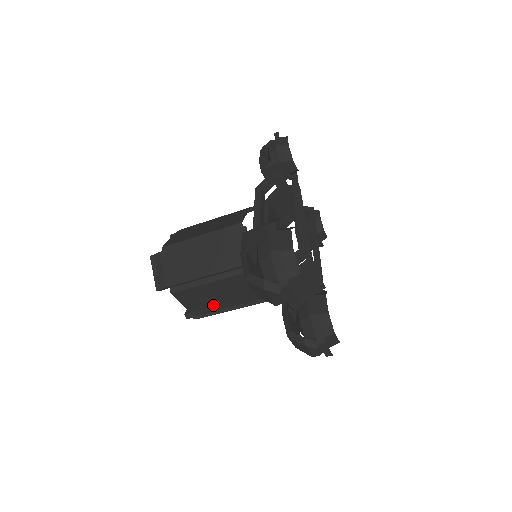
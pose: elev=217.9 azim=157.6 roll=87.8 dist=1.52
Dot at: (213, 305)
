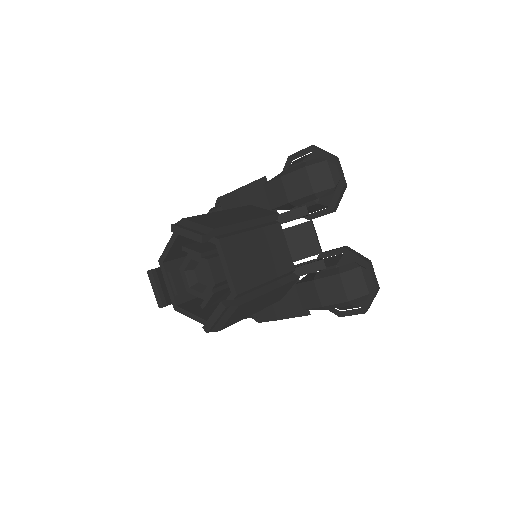
Dot at: (253, 274)
